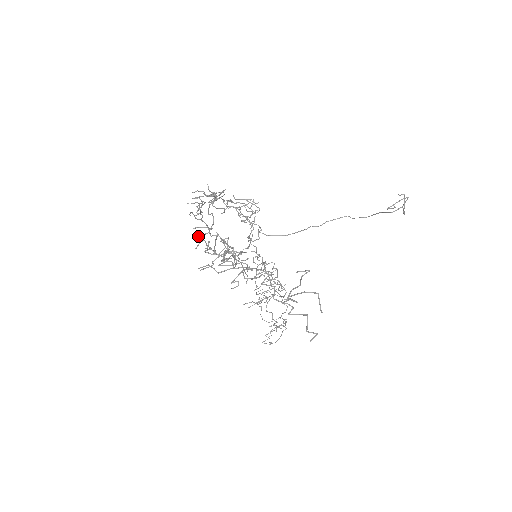
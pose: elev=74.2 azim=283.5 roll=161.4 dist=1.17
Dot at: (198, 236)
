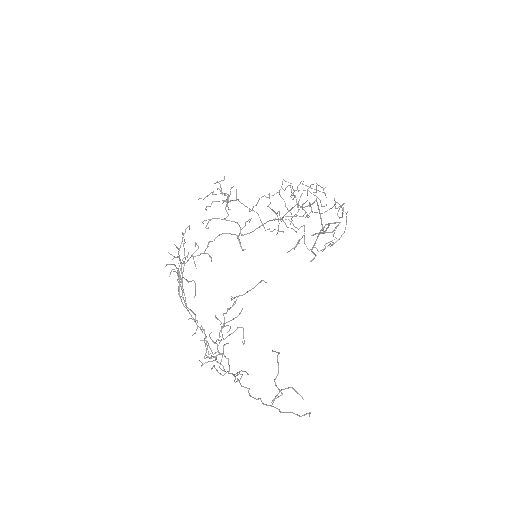
Dot at: occluded
